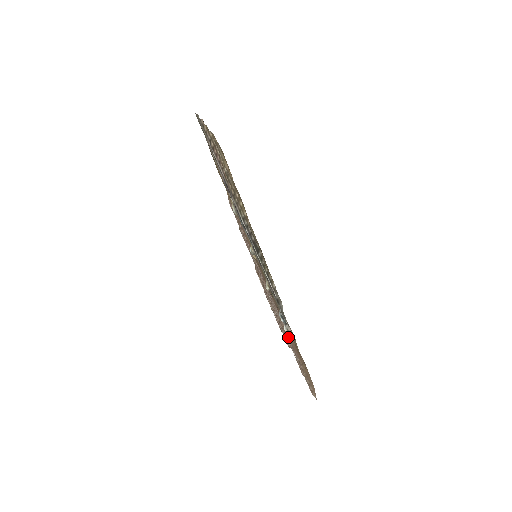
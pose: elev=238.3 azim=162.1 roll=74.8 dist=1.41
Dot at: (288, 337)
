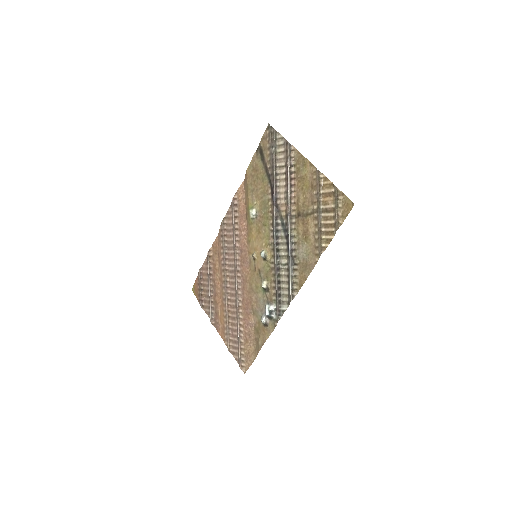
Dot at: (240, 322)
